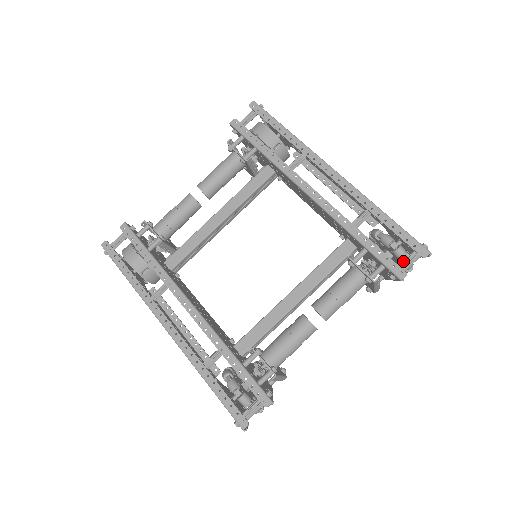
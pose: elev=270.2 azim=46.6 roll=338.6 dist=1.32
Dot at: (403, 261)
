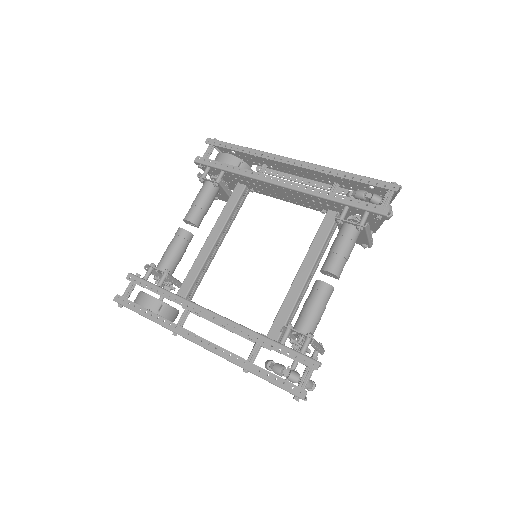
Dot at: (381, 202)
